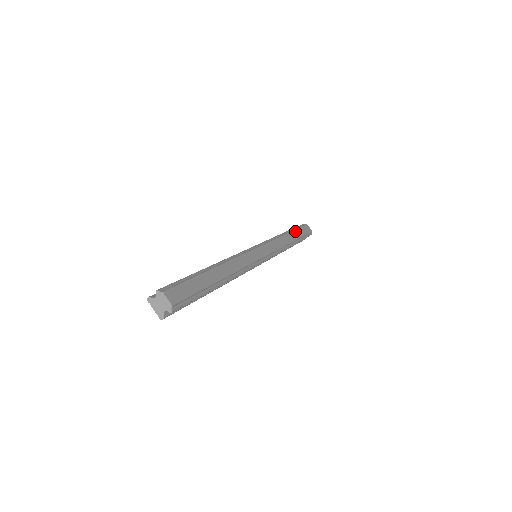
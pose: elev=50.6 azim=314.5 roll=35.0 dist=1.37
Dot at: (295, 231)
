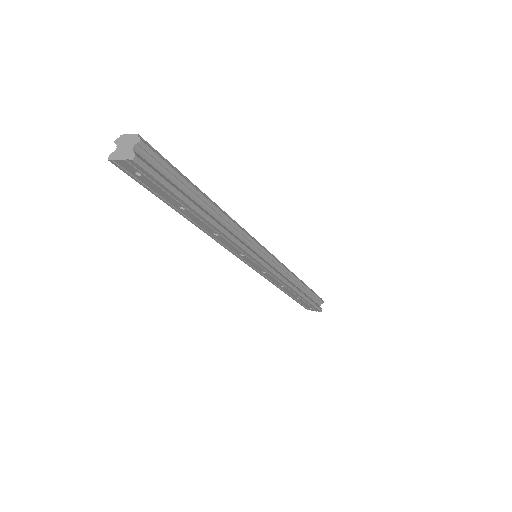
Dot at: occluded
